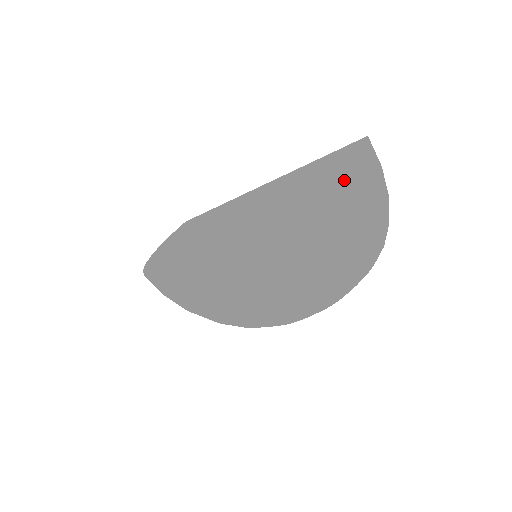
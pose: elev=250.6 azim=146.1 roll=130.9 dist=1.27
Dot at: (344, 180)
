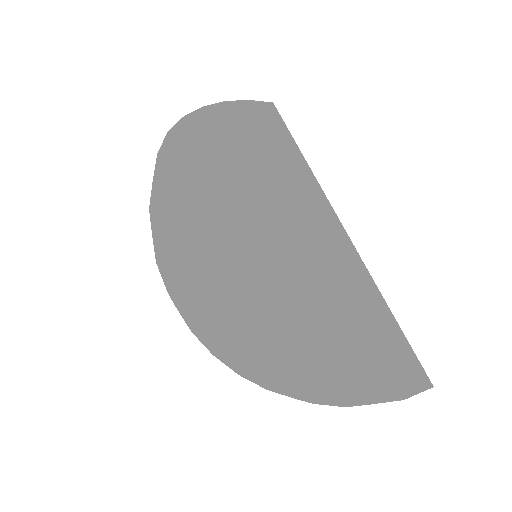
Dot at: (364, 395)
